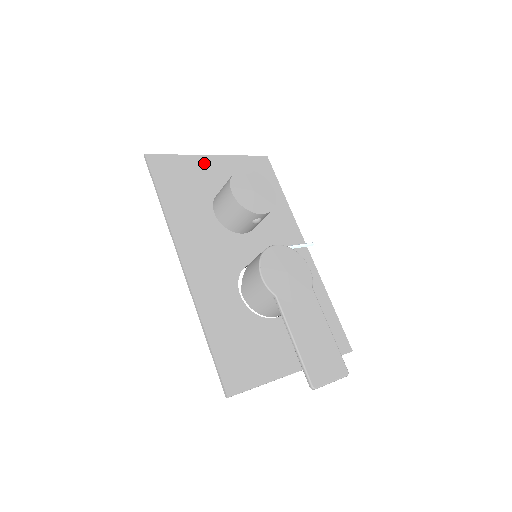
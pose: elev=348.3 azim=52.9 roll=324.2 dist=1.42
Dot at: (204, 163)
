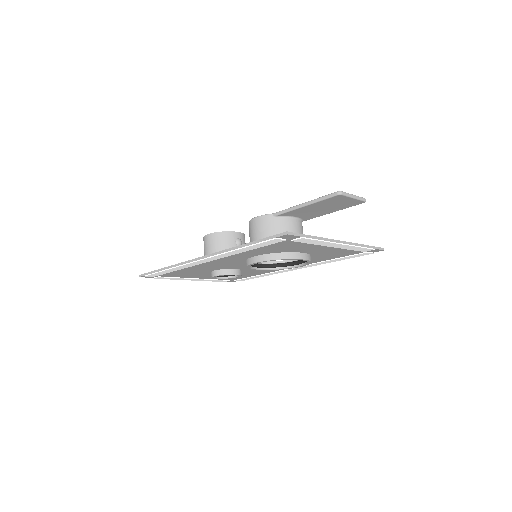
Dot at: occluded
